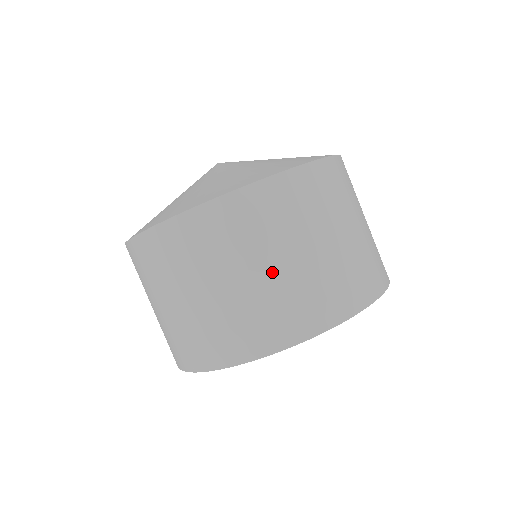
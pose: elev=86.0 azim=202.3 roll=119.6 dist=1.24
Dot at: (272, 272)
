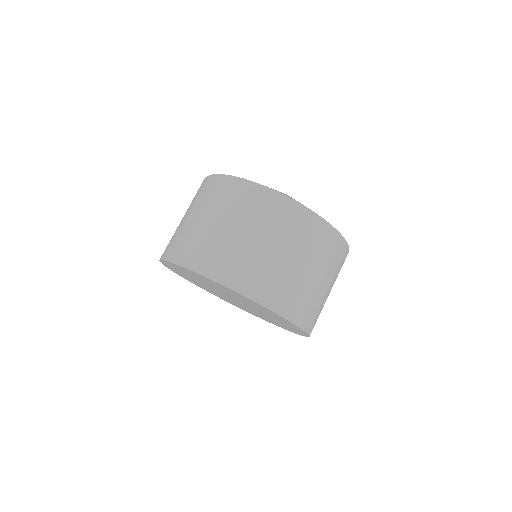
Dot at: (239, 236)
